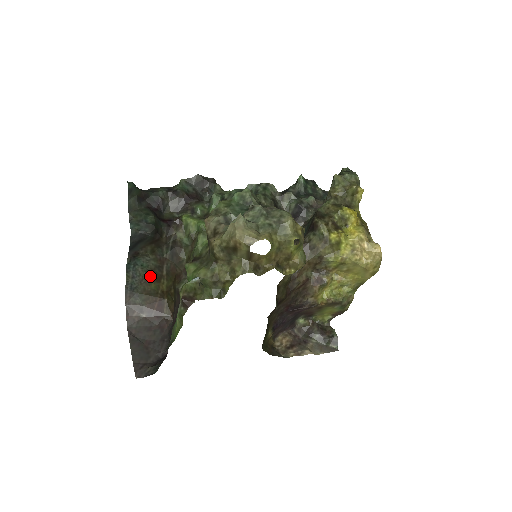
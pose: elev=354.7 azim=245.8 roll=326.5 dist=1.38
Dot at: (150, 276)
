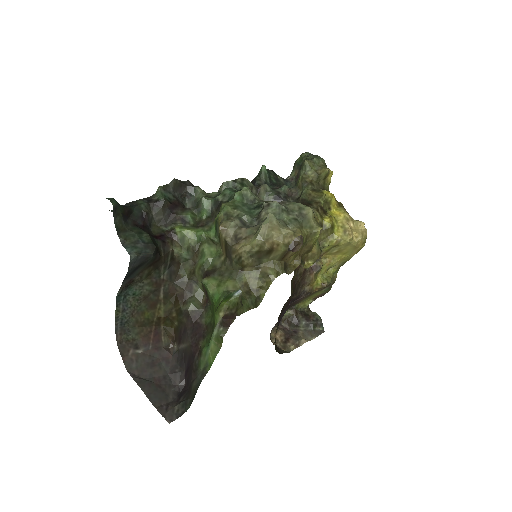
Dot at: (142, 304)
